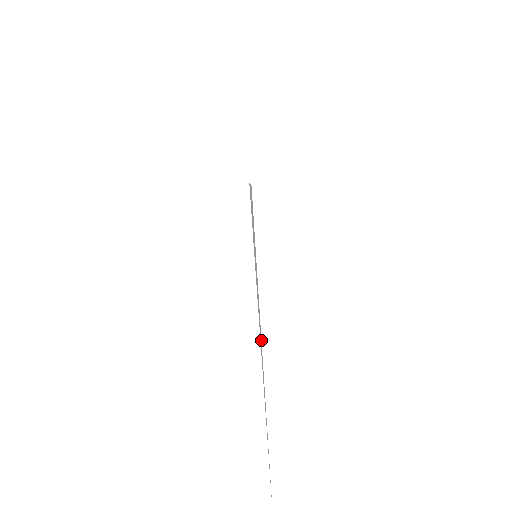
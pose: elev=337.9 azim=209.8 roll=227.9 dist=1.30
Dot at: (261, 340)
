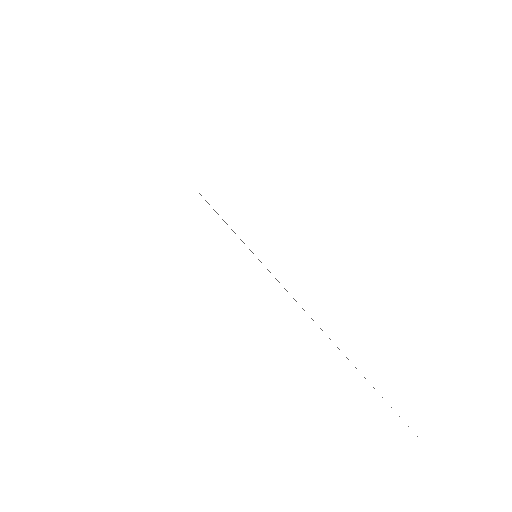
Dot at: occluded
